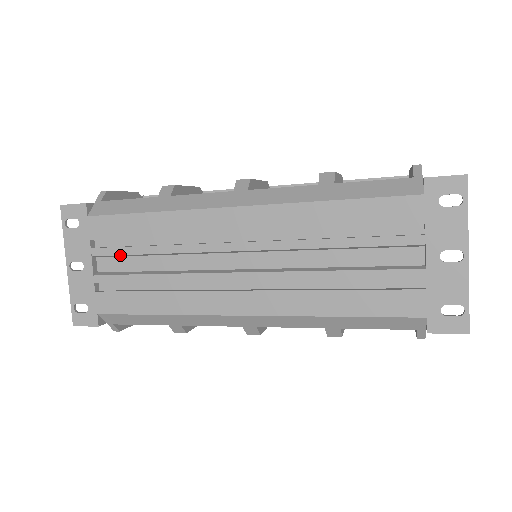
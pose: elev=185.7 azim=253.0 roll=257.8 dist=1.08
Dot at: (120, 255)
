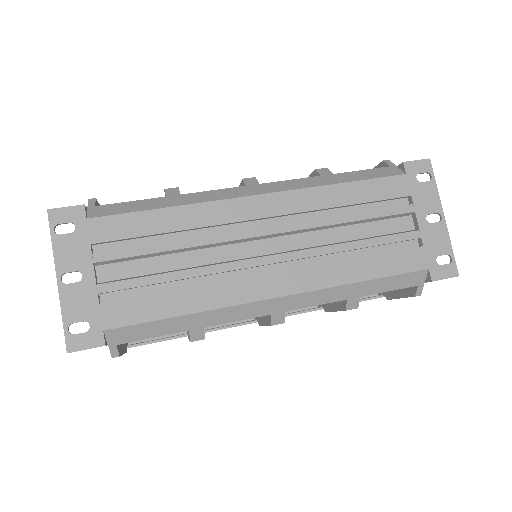
Dot at: (131, 257)
